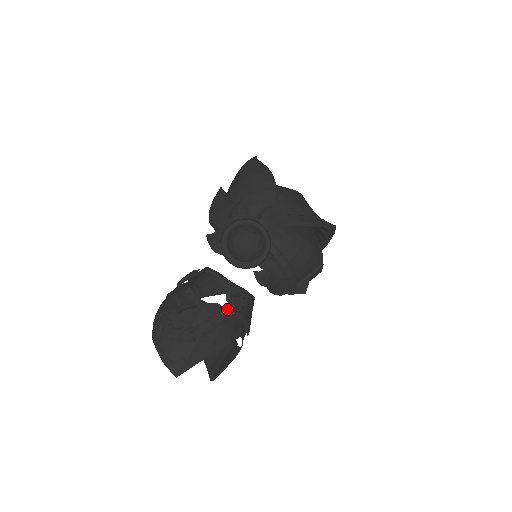
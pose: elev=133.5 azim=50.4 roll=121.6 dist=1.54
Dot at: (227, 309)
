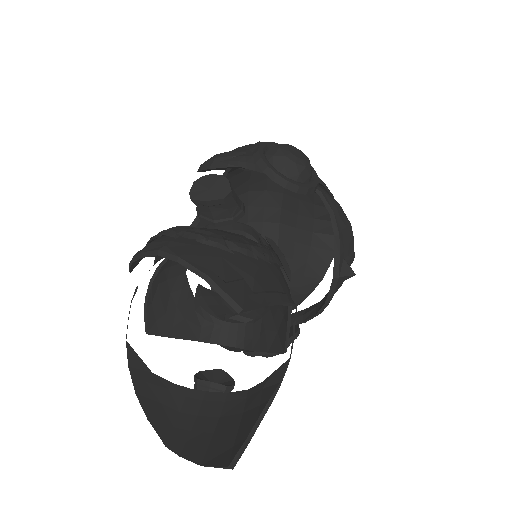
Dot at: (275, 252)
